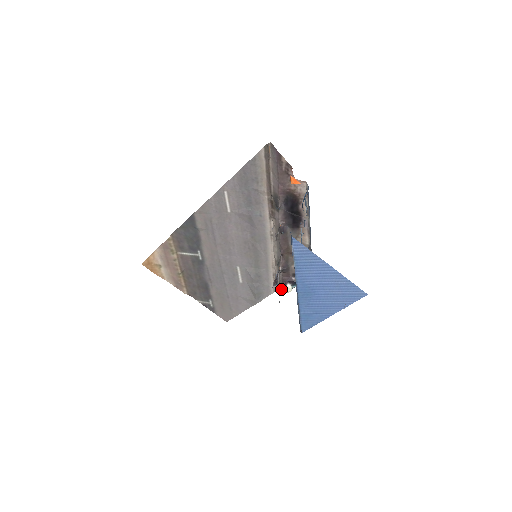
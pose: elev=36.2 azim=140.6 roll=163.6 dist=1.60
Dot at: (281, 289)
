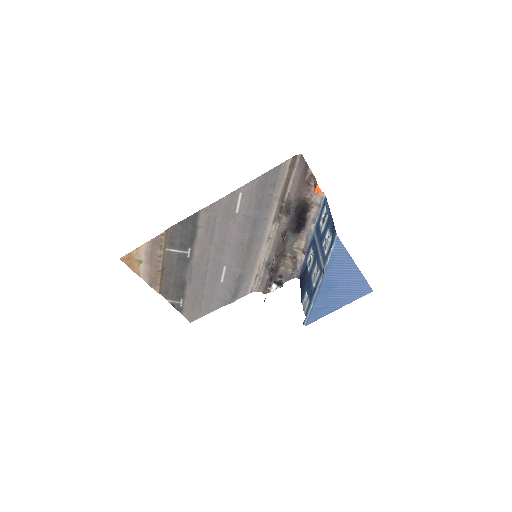
Dot at: (262, 289)
